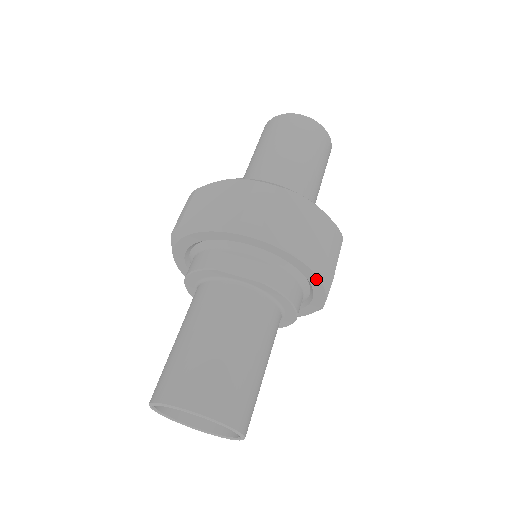
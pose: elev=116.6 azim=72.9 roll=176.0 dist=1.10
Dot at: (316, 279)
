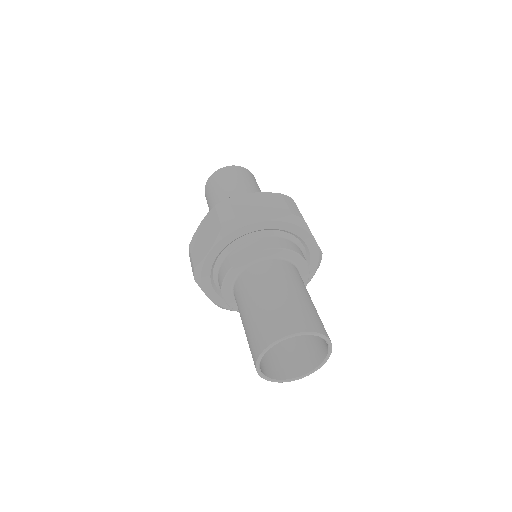
Dot at: (294, 227)
